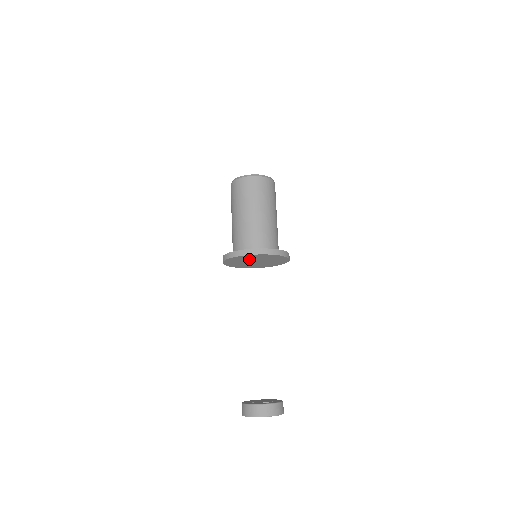
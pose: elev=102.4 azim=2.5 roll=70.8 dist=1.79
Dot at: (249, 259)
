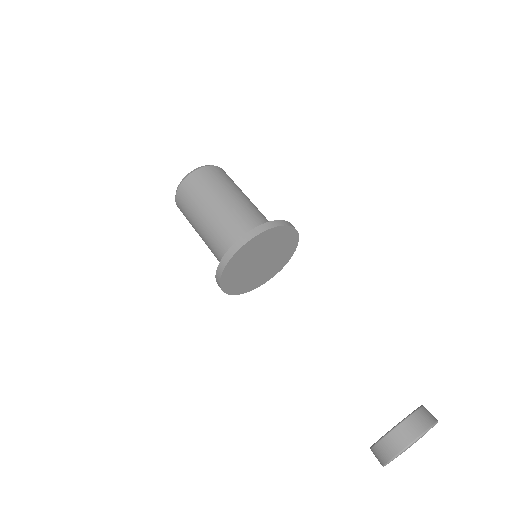
Dot at: (245, 265)
